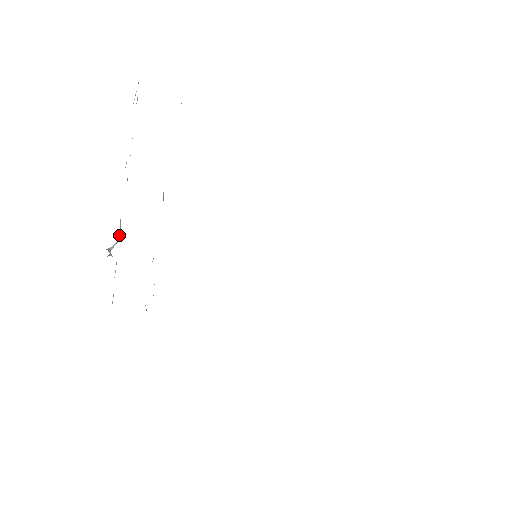
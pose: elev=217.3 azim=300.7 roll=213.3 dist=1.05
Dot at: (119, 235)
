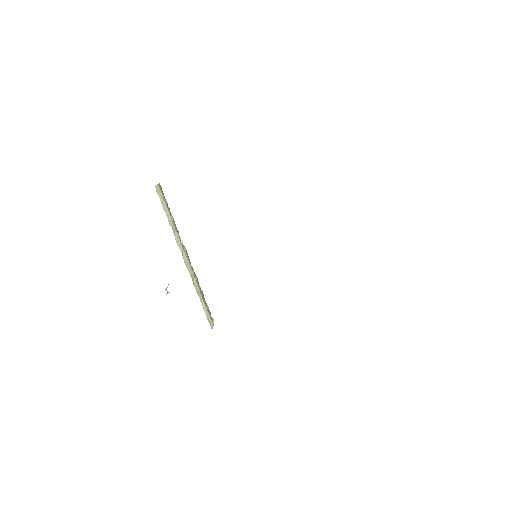
Dot at: occluded
